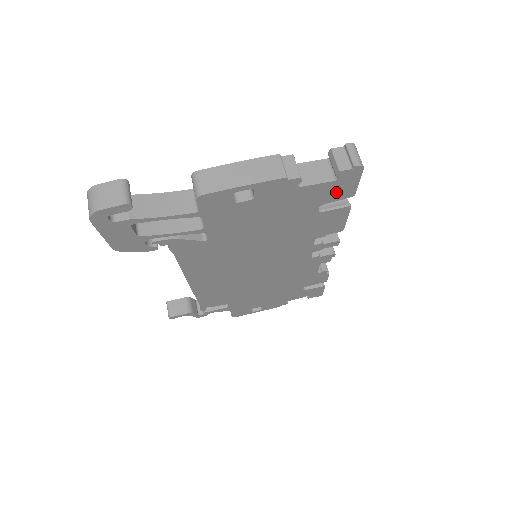
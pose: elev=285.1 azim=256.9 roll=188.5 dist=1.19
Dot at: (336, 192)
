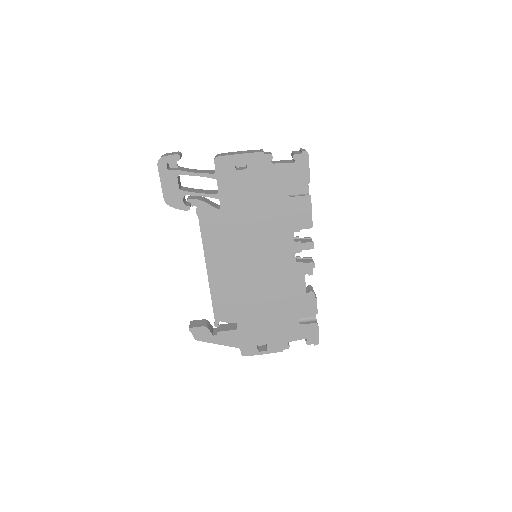
Dot at: (297, 176)
